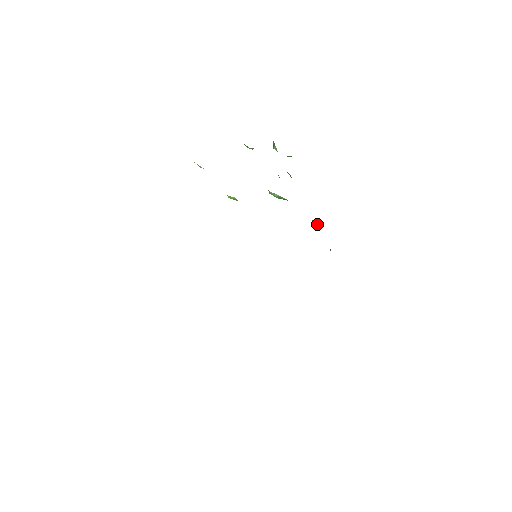
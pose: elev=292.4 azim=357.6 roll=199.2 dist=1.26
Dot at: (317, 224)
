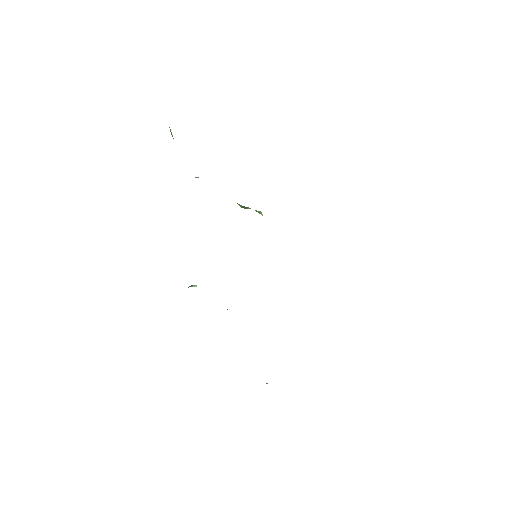
Dot at: occluded
